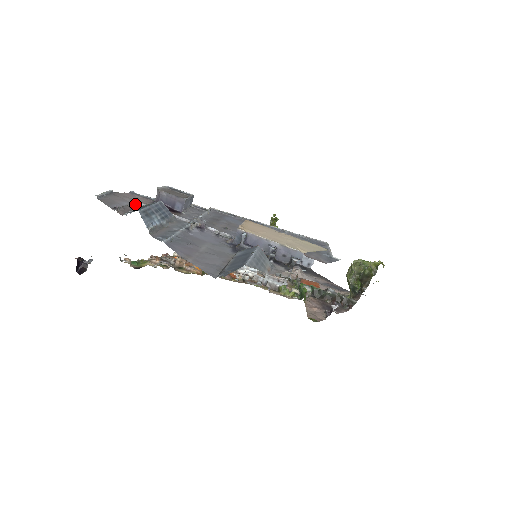
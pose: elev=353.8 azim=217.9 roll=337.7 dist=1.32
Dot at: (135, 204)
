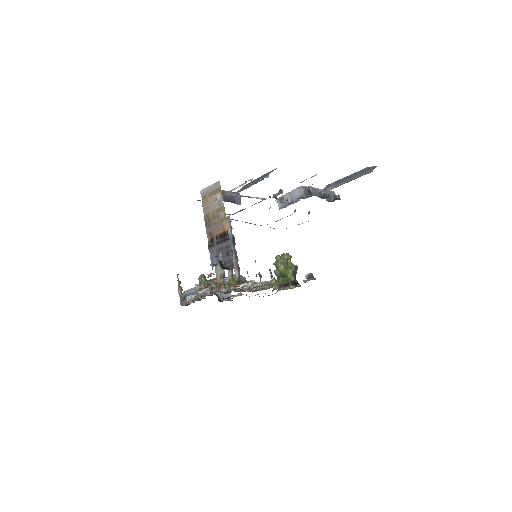
Dot at: occluded
